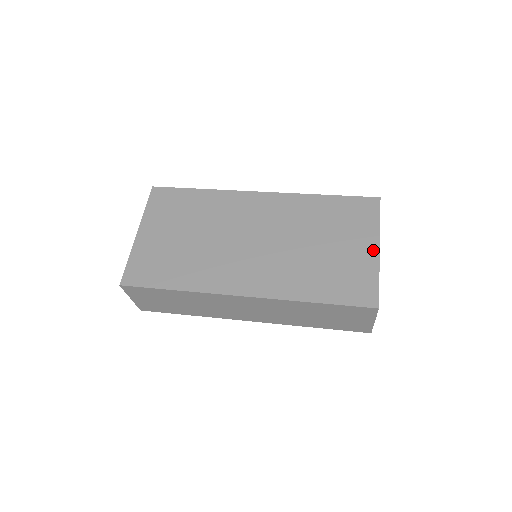
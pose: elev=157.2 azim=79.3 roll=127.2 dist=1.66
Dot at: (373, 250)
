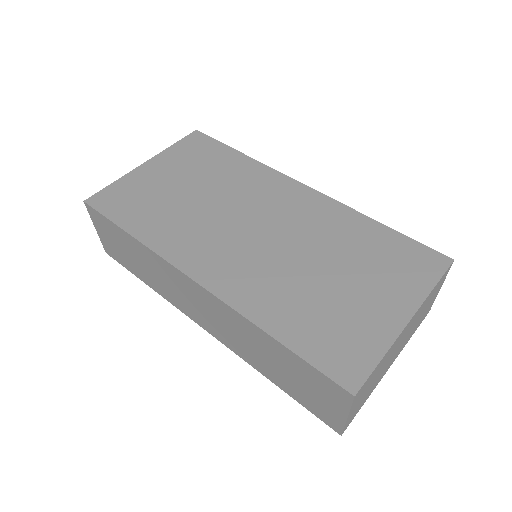
Dot at: (399, 317)
